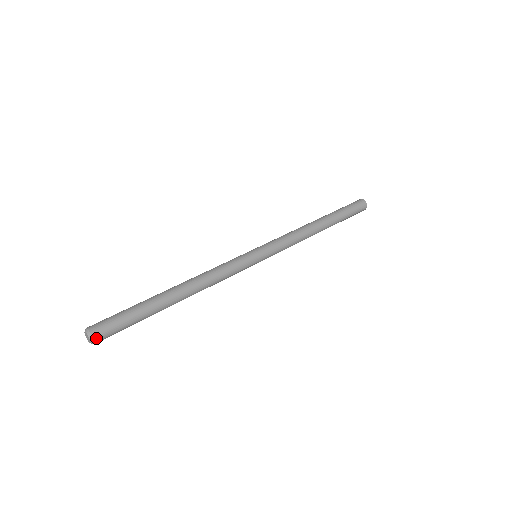
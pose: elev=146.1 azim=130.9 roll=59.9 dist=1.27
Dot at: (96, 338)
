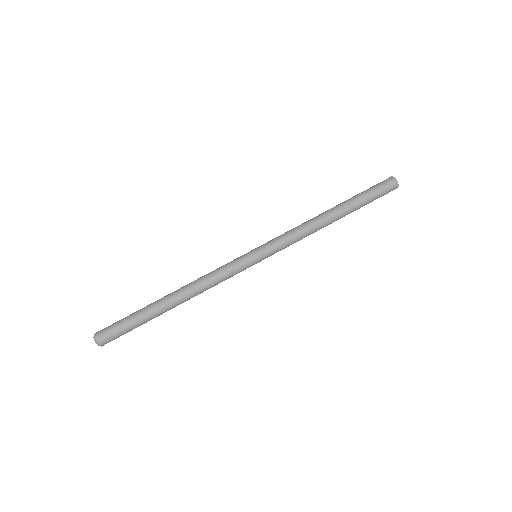
Dot at: (104, 344)
